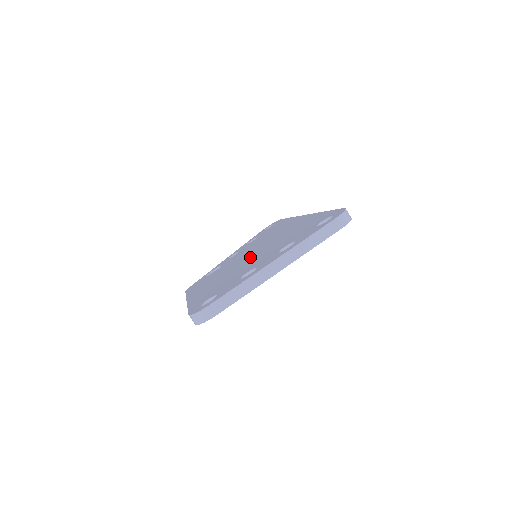
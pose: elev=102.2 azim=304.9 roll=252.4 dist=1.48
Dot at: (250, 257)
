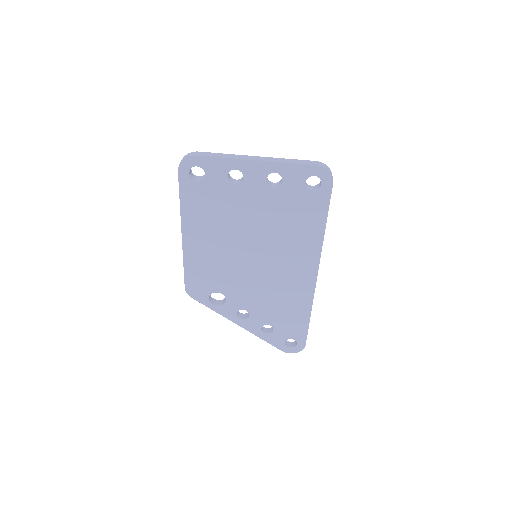
Dot at: occluded
